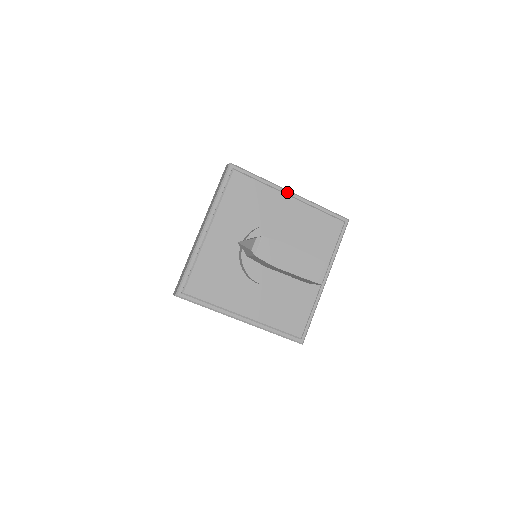
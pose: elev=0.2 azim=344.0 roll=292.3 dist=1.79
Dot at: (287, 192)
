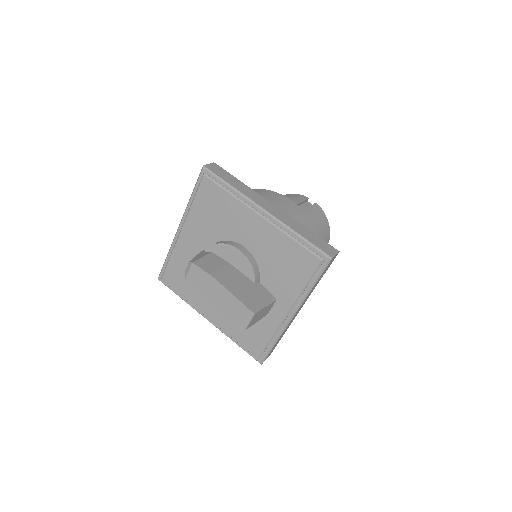
Dot at: (258, 209)
